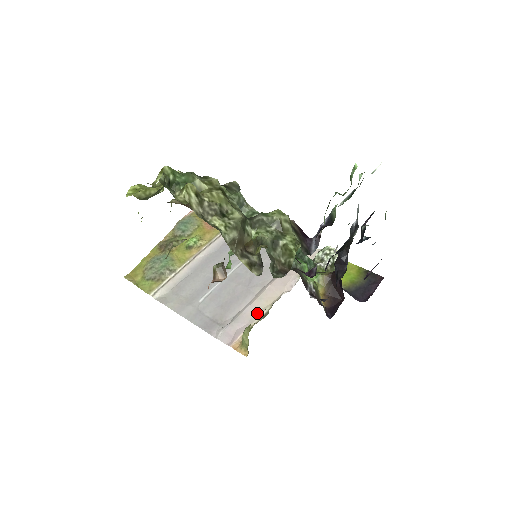
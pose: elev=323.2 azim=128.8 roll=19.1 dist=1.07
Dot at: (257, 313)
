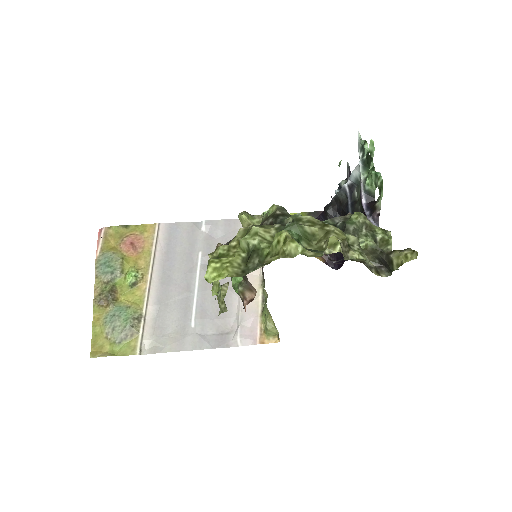
Dot at: (255, 302)
